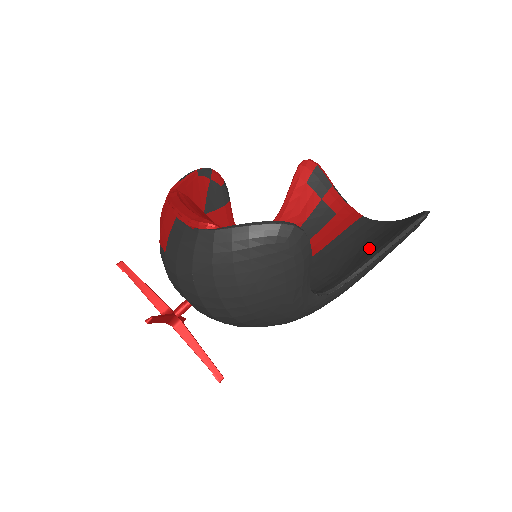
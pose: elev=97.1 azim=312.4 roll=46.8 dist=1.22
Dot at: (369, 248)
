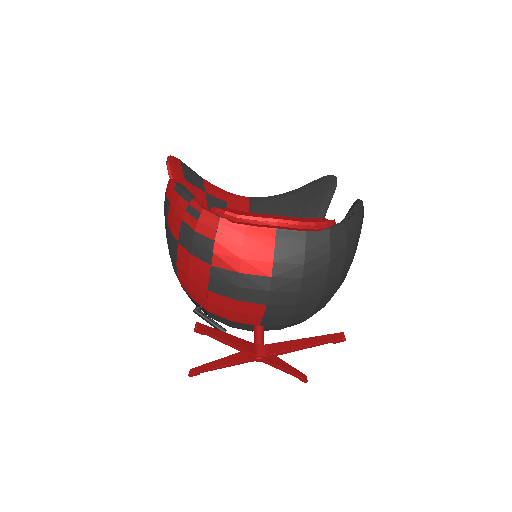
Dot at: (301, 216)
